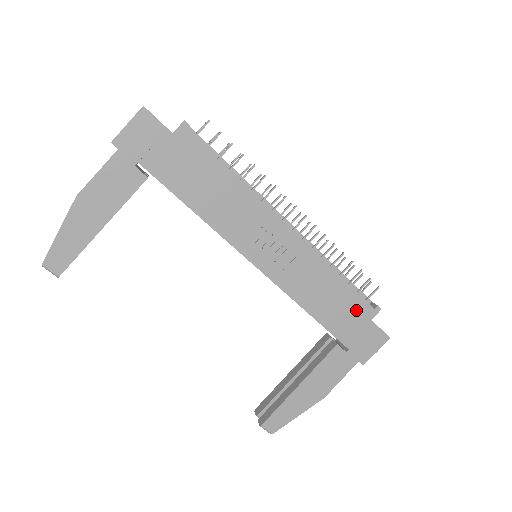
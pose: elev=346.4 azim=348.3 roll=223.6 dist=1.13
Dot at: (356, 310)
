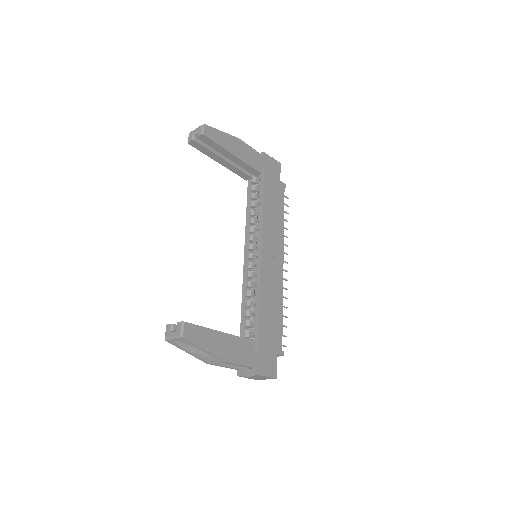
Dot at: (276, 338)
